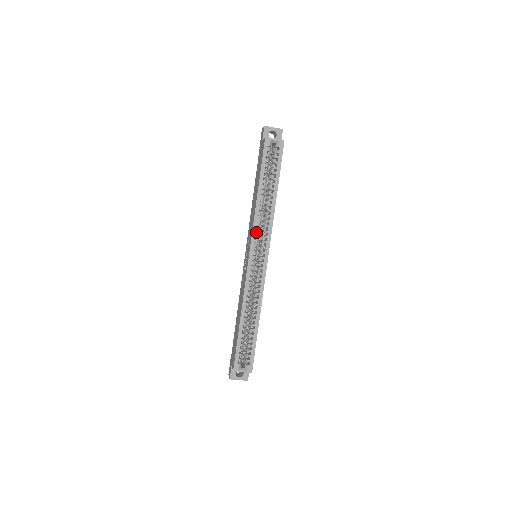
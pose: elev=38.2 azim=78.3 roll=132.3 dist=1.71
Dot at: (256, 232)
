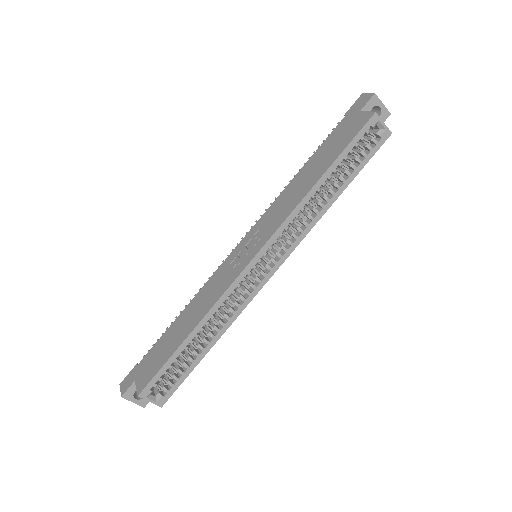
Dot at: occluded
